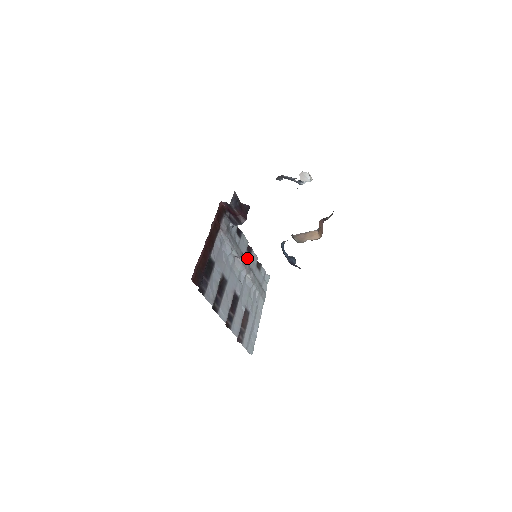
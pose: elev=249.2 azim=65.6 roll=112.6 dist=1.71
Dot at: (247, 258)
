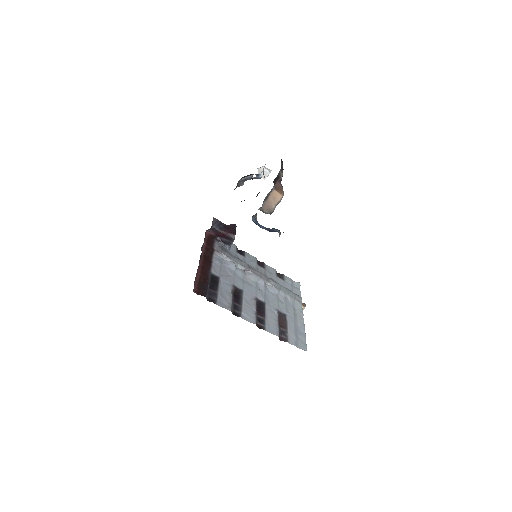
Dot at: (261, 271)
